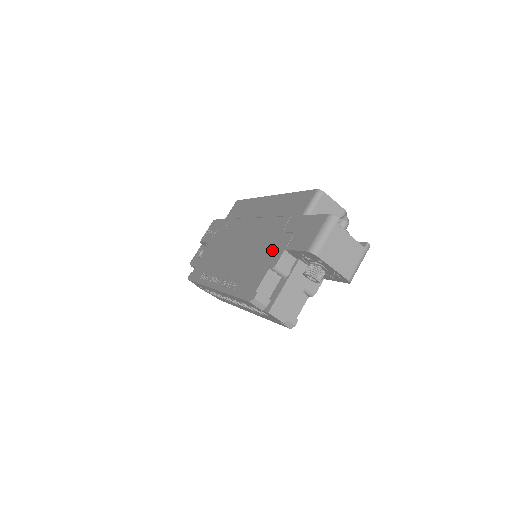
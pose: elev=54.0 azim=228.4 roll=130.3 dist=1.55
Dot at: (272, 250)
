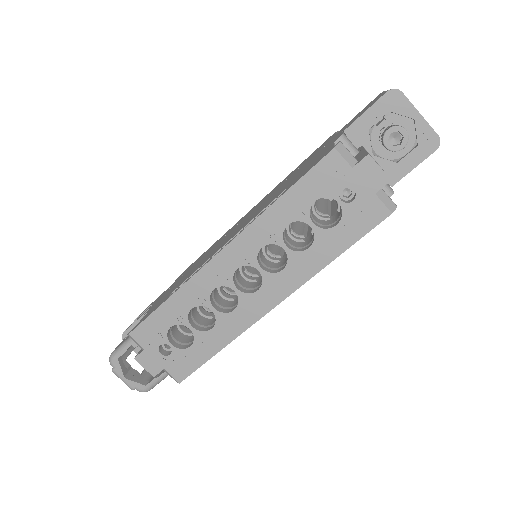
Dot at: (318, 154)
